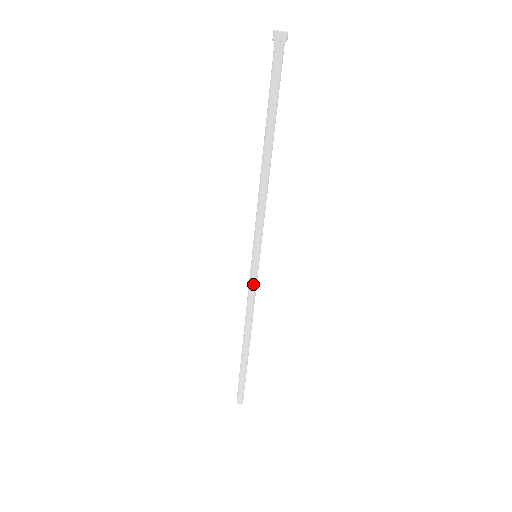
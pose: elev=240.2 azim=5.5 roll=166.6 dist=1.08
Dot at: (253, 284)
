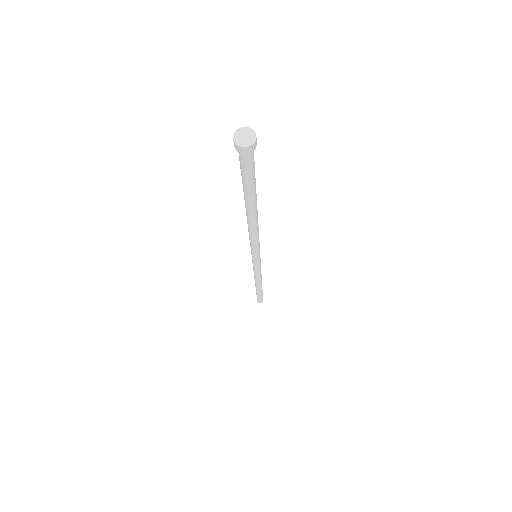
Dot at: (259, 268)
